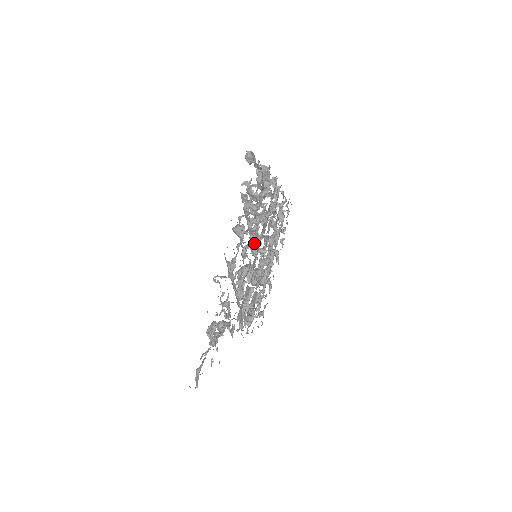
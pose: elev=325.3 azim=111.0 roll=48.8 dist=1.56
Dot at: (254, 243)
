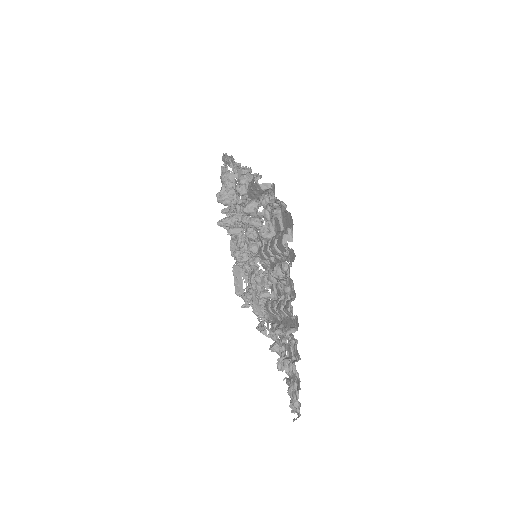
Dot at: (274, 262)
